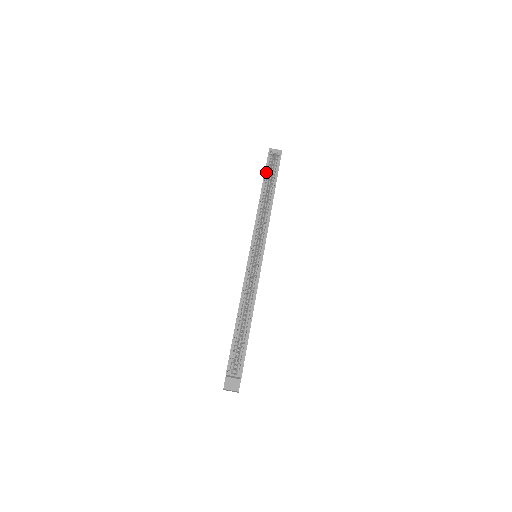
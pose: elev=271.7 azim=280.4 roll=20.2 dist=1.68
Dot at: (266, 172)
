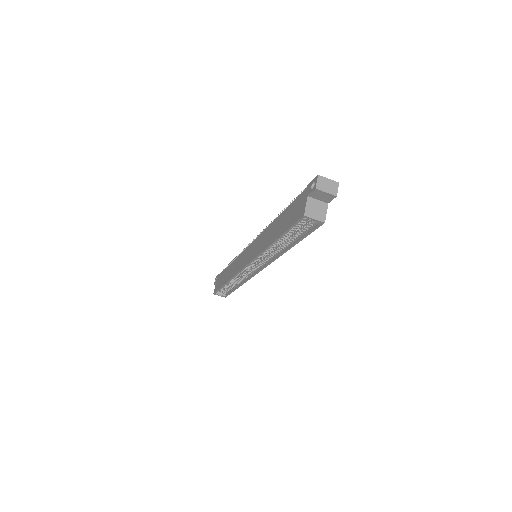
Dot at: (289, 230)
